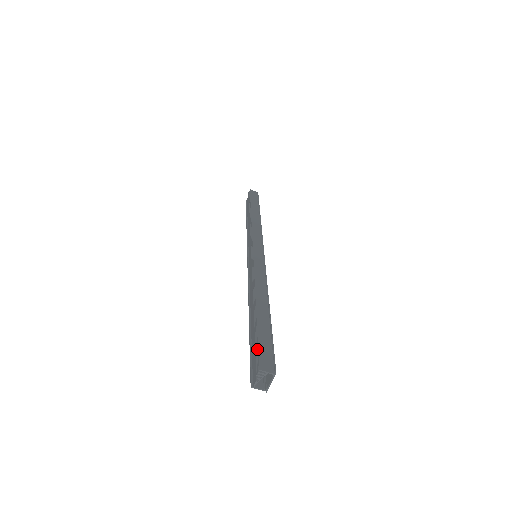
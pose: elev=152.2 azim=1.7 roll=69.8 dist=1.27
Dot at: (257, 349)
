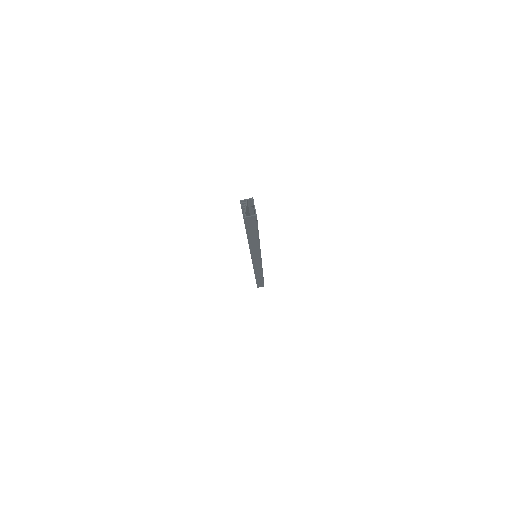
Dot at: occluded
